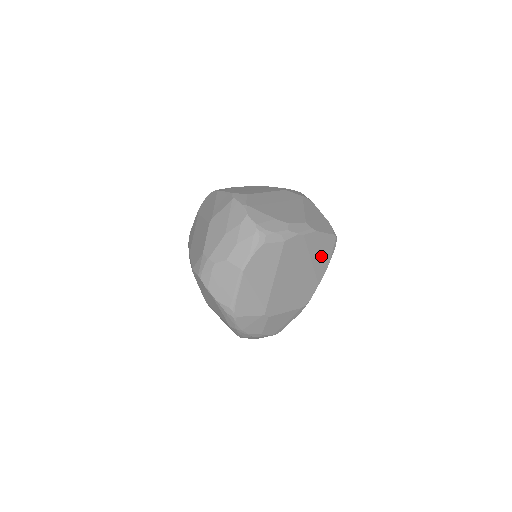
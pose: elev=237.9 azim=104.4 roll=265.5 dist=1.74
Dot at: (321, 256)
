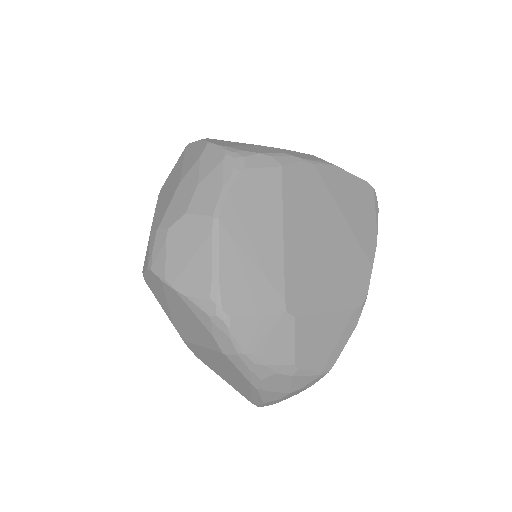
Dot at: (358, 214)
